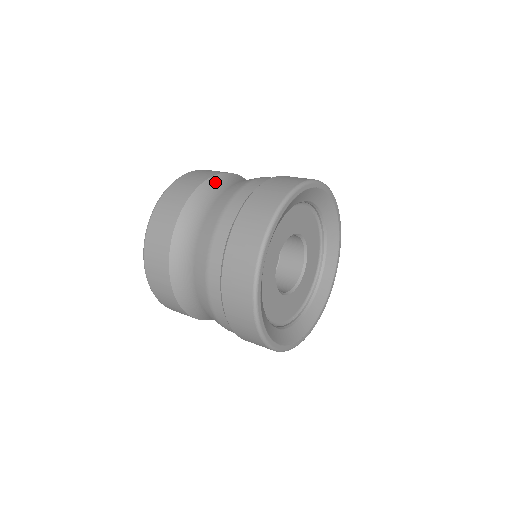
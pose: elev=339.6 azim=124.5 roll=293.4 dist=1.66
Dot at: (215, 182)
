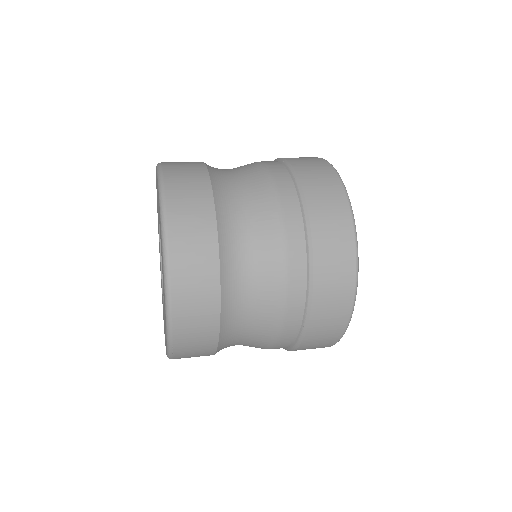
Dot at: occluded
